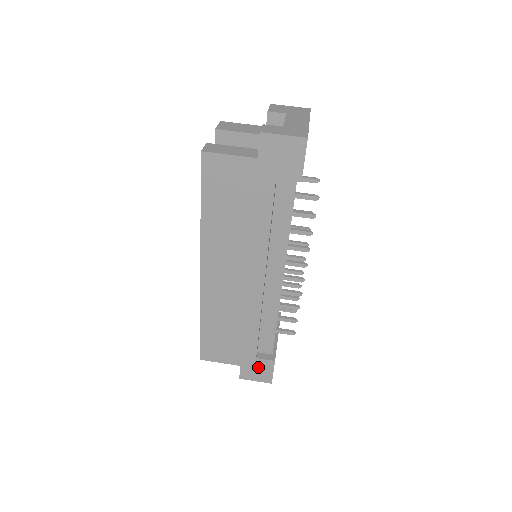
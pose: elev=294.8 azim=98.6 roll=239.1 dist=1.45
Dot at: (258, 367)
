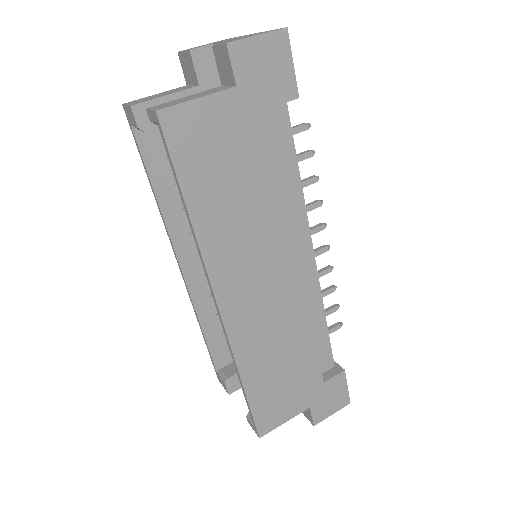
Dot at: (329, 393)
